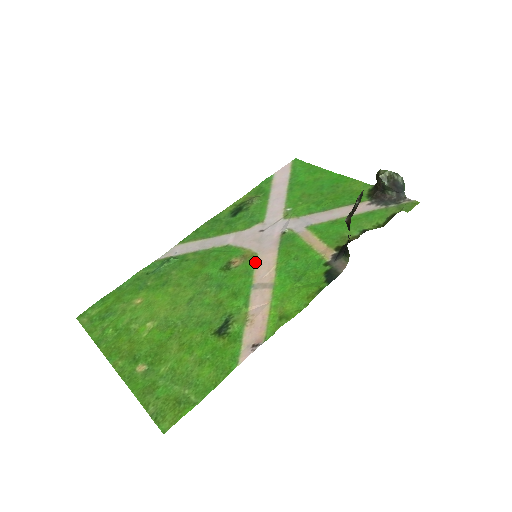
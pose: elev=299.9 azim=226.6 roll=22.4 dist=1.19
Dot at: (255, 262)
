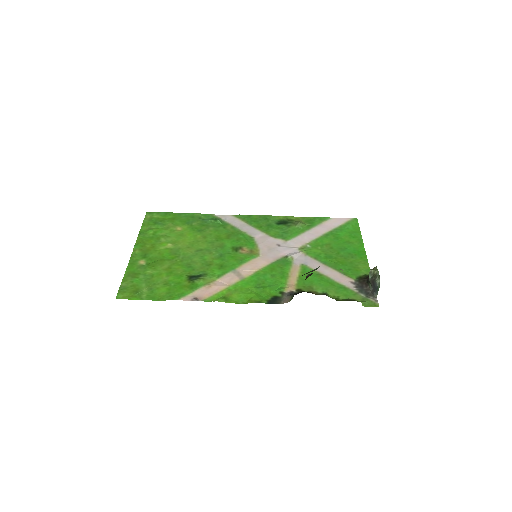
Dot at: (252, 259)
